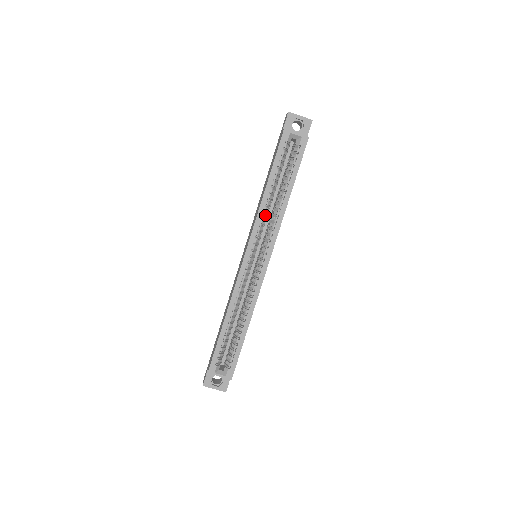
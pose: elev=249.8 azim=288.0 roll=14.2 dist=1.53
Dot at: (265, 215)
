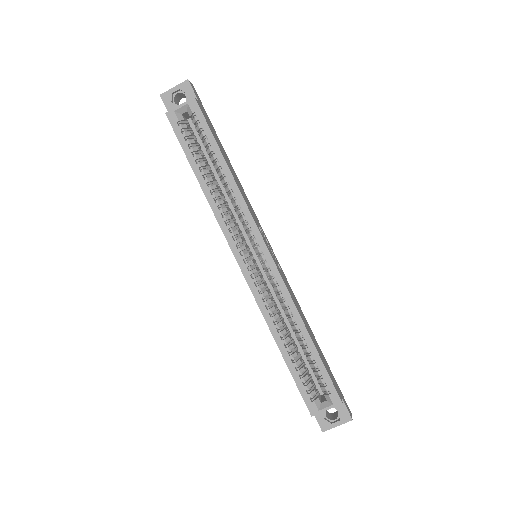
Dot at: (223, 209)
